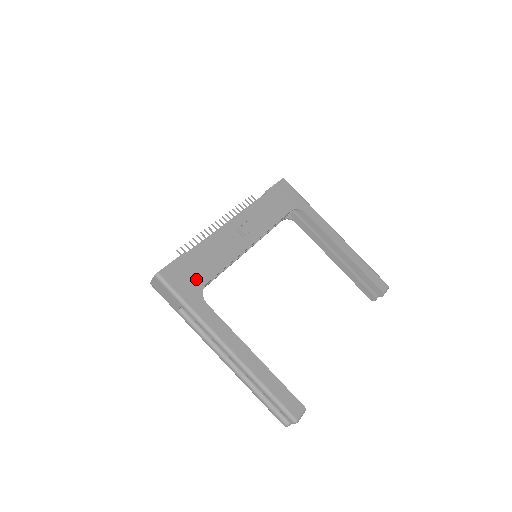
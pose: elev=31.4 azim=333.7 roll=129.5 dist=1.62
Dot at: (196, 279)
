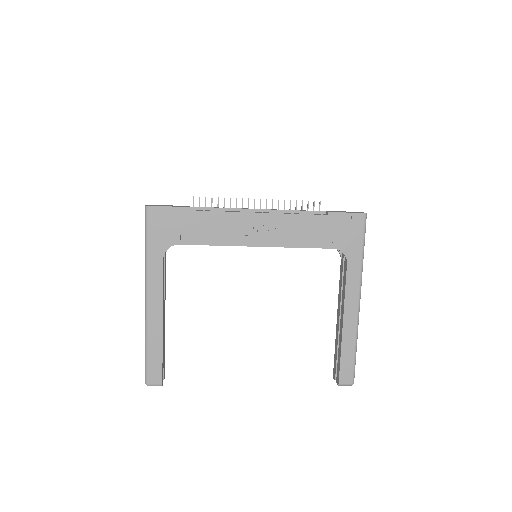
Dot at: (174, 234)
